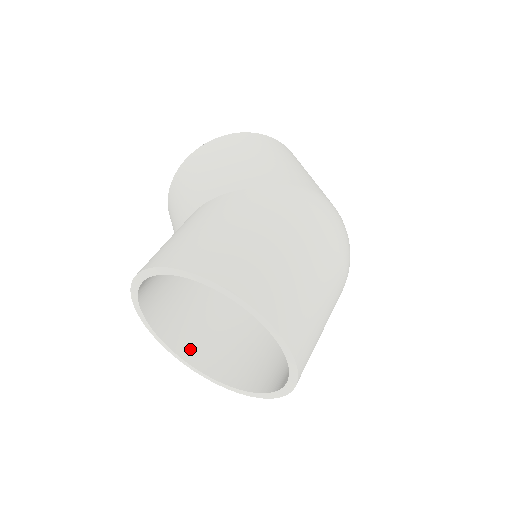
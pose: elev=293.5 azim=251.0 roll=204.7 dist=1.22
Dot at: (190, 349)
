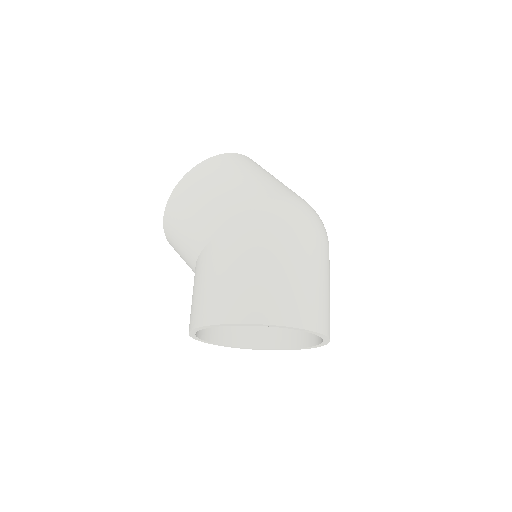
Dot at: (248, 338)
